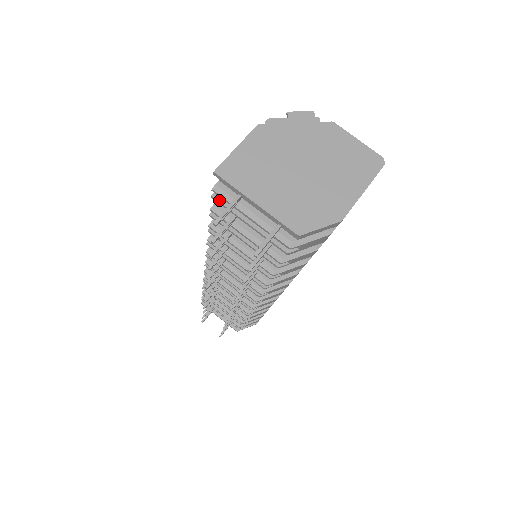
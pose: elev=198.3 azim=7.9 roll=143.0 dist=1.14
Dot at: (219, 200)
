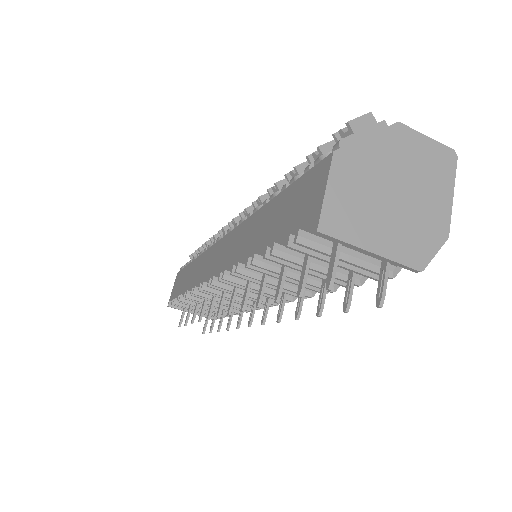
Dot at: (297, 248)
